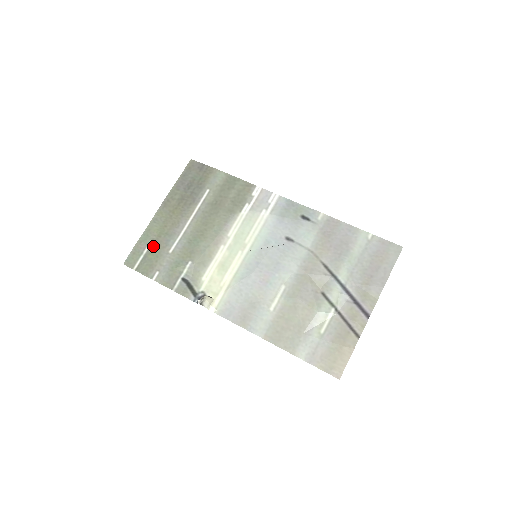
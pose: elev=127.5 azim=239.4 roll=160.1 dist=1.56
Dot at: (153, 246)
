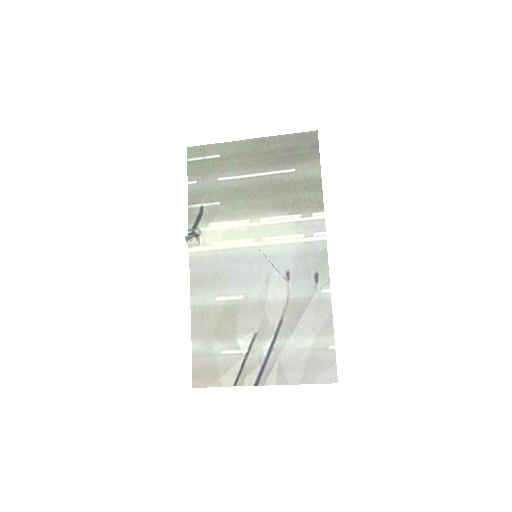
Dot at: (216, 160)
